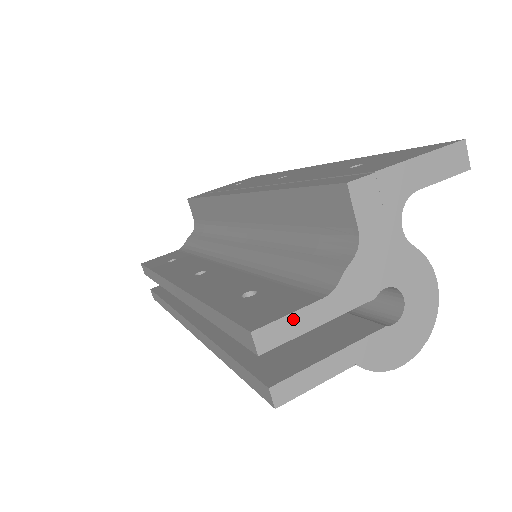
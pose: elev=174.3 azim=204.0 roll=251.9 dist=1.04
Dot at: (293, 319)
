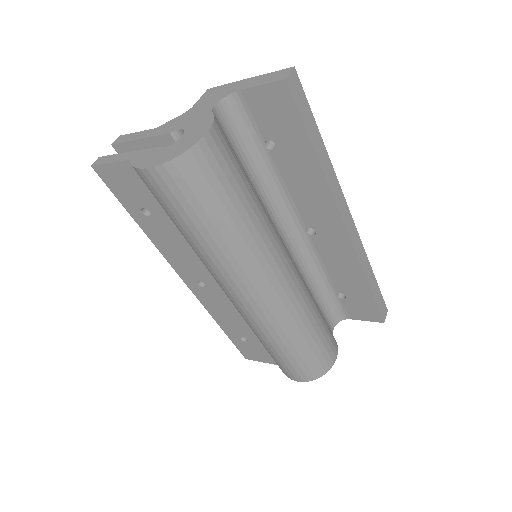
Dot at: (135, 134)
